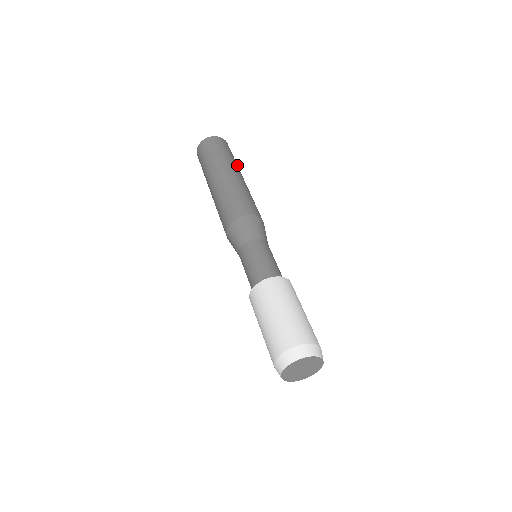
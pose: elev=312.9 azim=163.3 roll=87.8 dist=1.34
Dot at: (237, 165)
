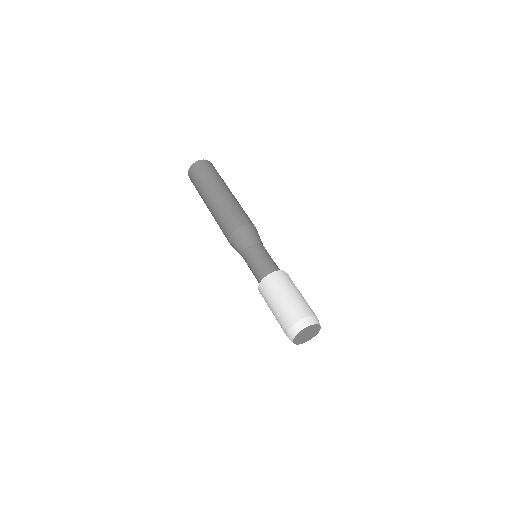
Dot at: (216, 180)
